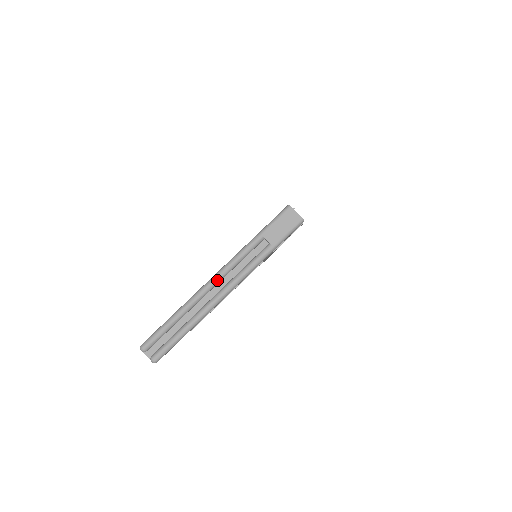
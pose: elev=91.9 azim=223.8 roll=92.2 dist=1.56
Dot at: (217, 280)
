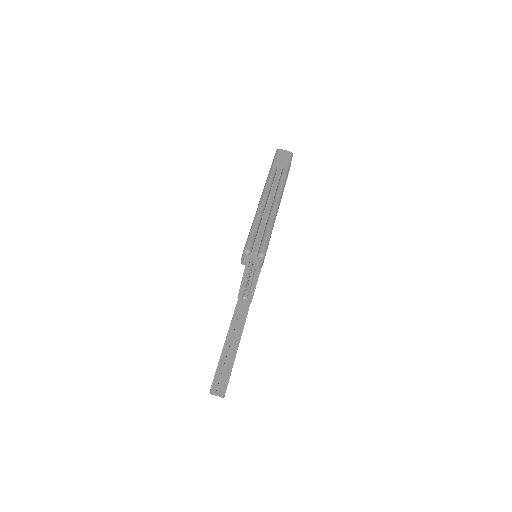
Dot at: (267, 194)
